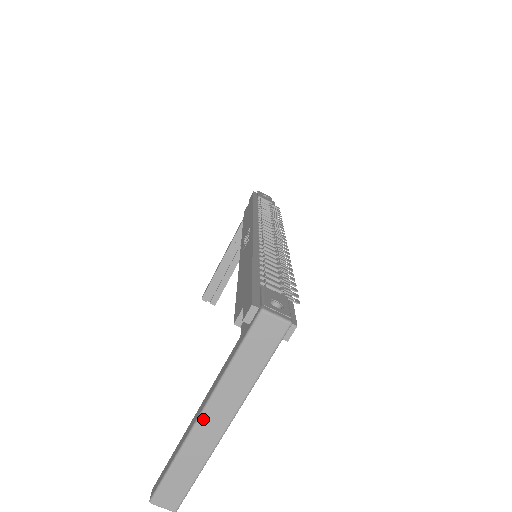
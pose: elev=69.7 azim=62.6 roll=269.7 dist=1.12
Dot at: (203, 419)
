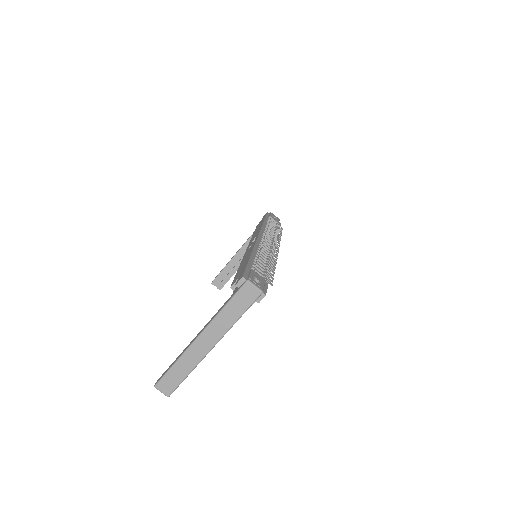
Dot at: (199, 339)
